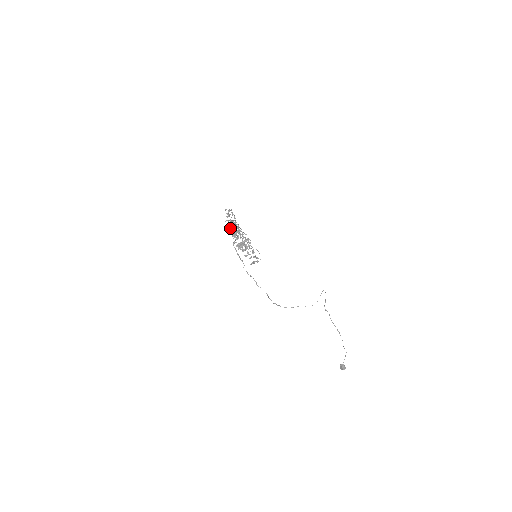
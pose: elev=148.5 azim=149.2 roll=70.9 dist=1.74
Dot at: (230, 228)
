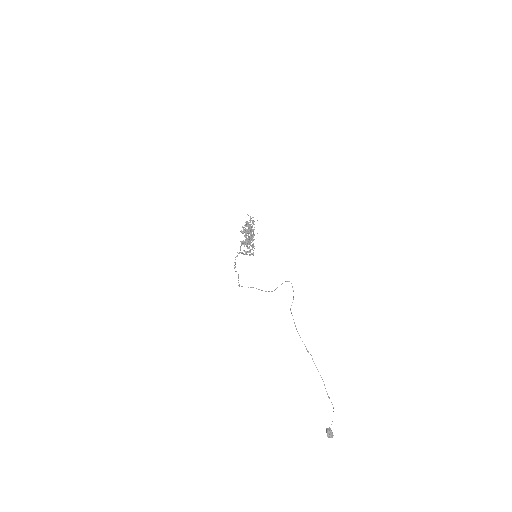
Dot at: occluded
